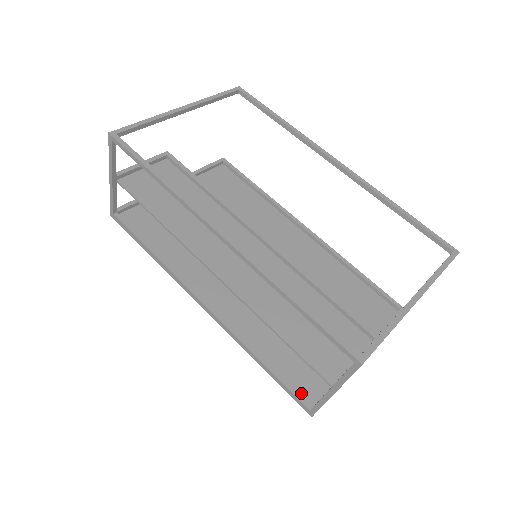
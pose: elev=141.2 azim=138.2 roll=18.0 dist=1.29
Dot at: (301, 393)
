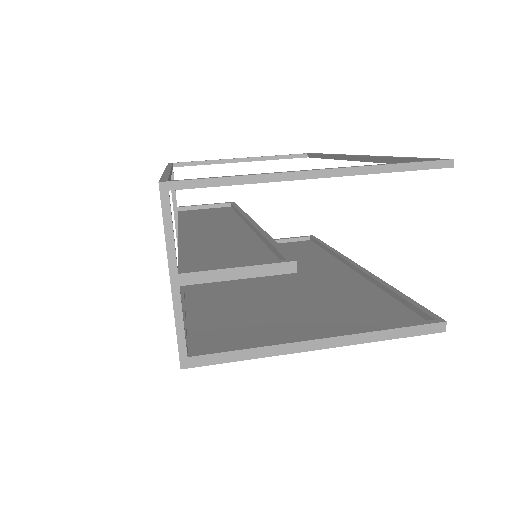
Dot at: (193, 348)
